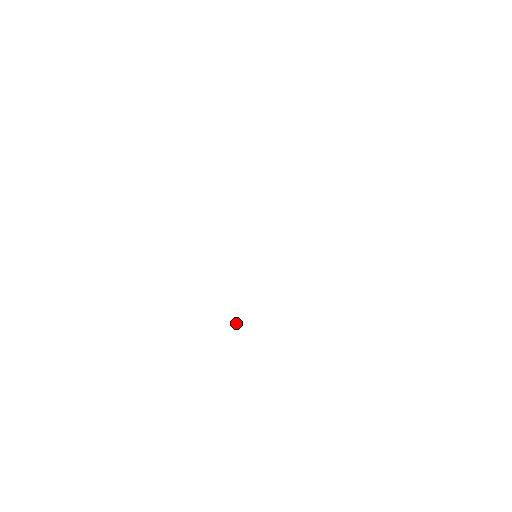
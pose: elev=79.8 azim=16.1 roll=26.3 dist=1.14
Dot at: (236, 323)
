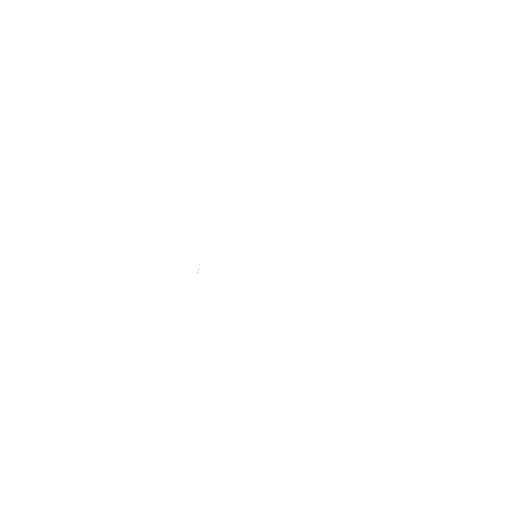
Dot at: occluded
